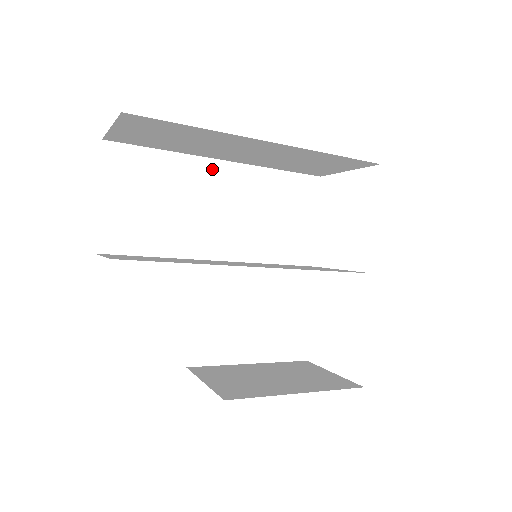
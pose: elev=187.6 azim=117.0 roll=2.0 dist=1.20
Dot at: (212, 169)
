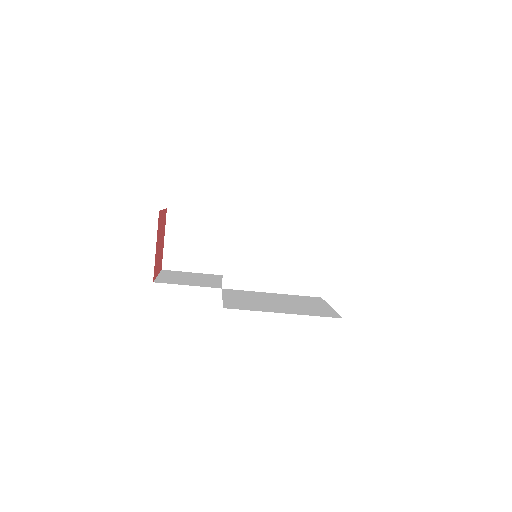
Dot at: occluded
